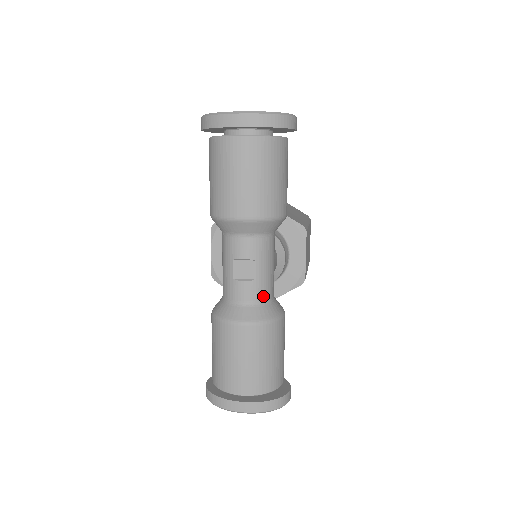
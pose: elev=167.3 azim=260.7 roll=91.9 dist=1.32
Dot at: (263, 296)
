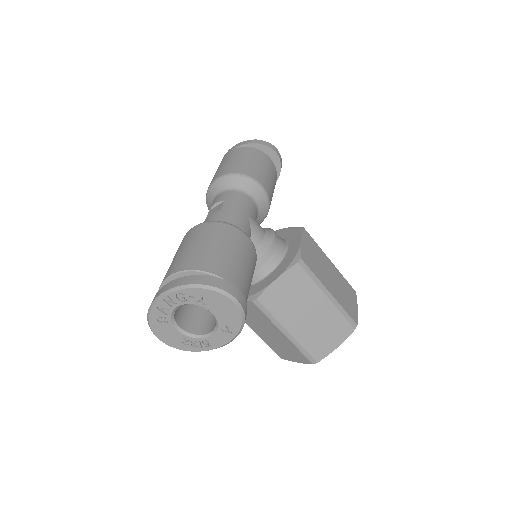
Dot at: (225, 219)
